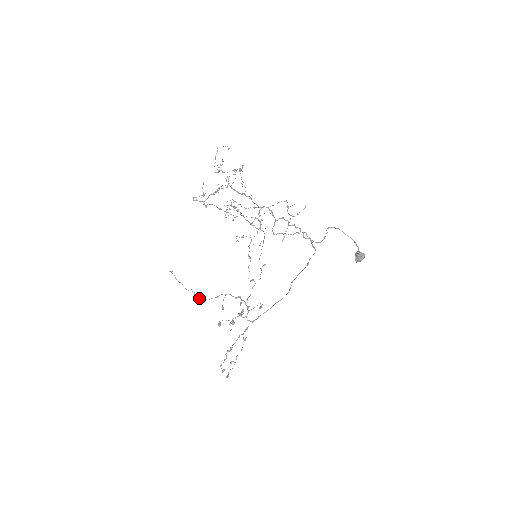
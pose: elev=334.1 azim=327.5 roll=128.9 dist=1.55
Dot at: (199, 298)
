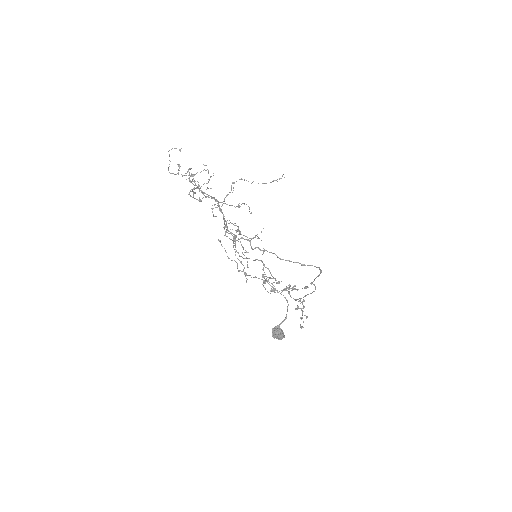
Dot at: occluded
